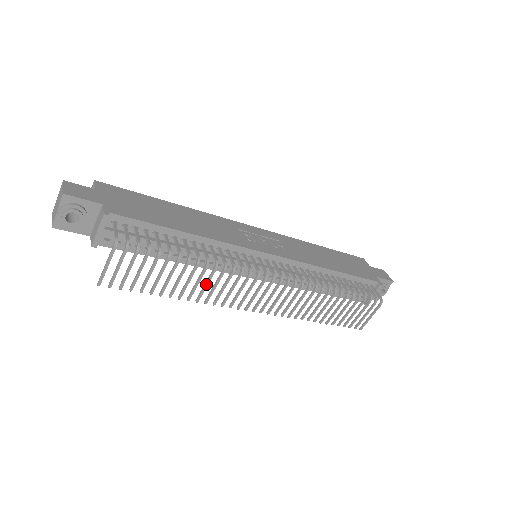
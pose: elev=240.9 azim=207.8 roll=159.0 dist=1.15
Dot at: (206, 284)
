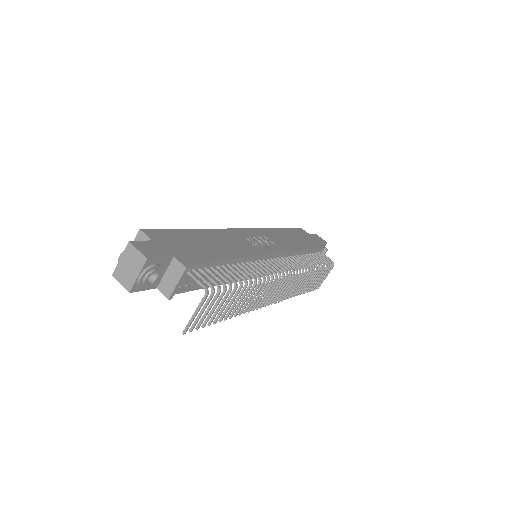
Dot at: (250, 298)
